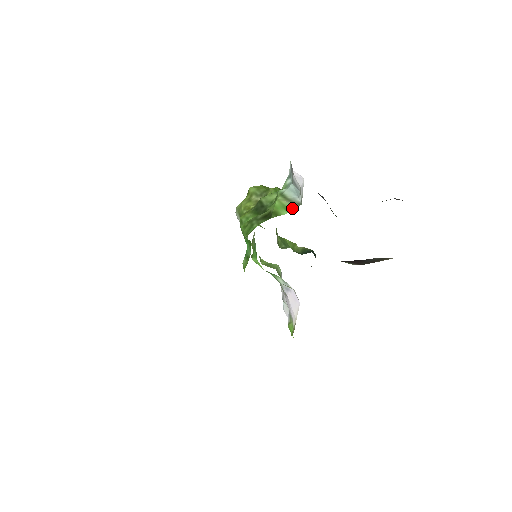
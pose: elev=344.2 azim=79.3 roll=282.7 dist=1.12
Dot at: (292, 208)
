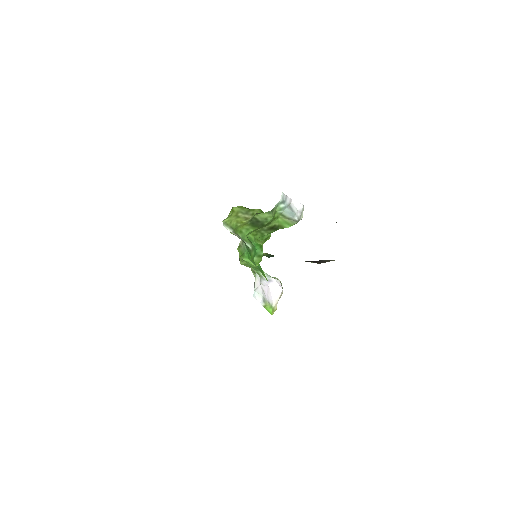
Dot at: (293, 224)
